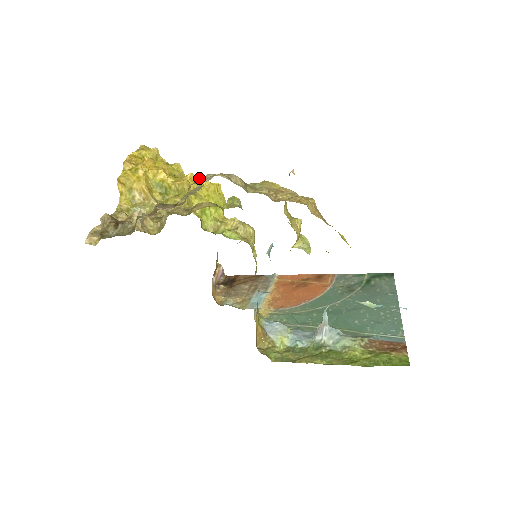
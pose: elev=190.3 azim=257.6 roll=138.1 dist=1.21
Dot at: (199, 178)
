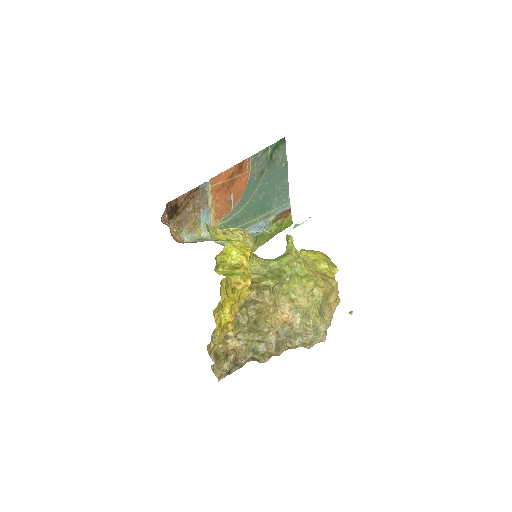
Dot at: (247, 272)
